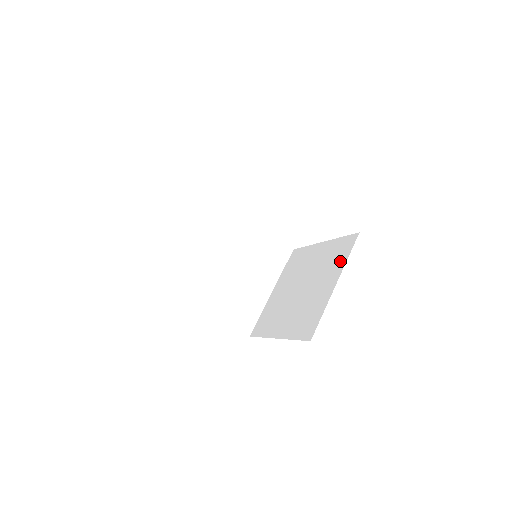
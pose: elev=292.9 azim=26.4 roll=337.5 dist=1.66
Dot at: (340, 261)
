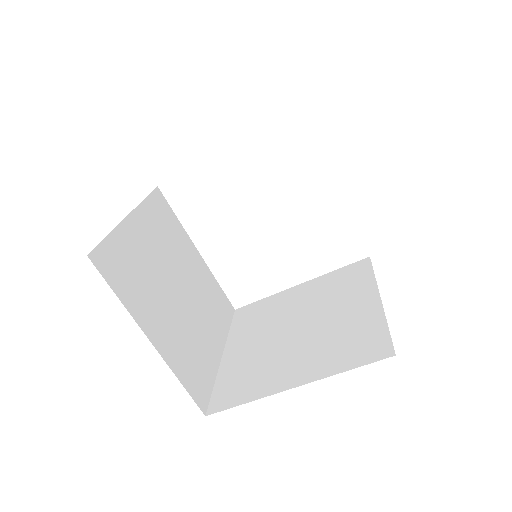
Dot at: (362, 281)
